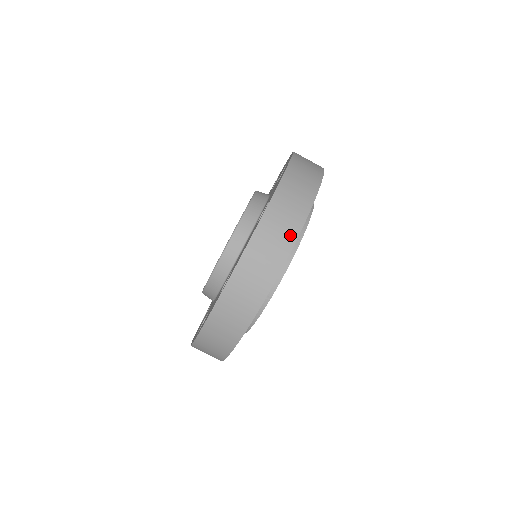
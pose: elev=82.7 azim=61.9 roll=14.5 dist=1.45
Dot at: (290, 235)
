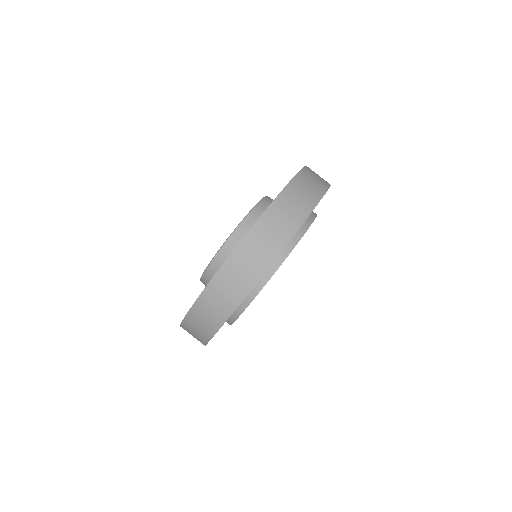
Dot at: (280, 241)
